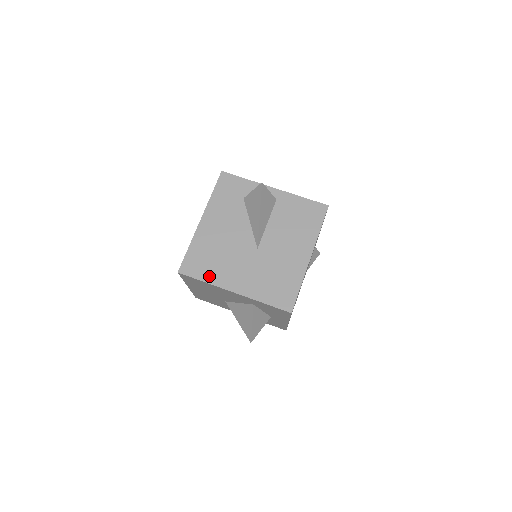
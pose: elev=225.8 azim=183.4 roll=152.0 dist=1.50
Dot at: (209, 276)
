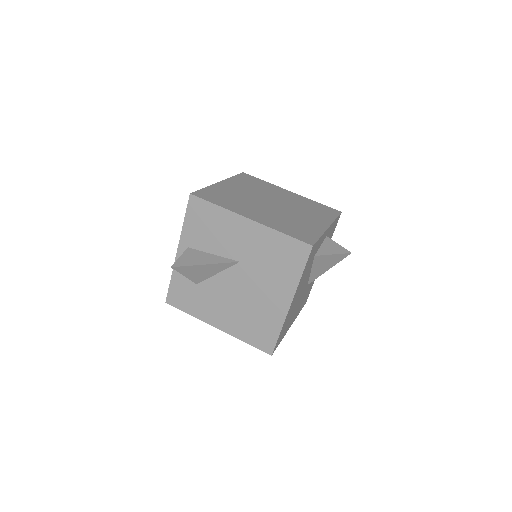
Dot at: (284, 334)
